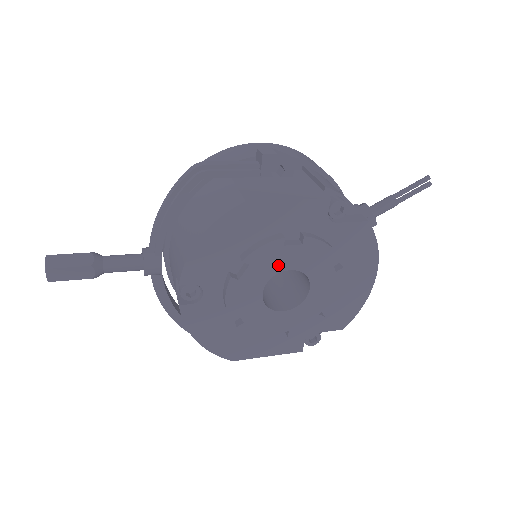
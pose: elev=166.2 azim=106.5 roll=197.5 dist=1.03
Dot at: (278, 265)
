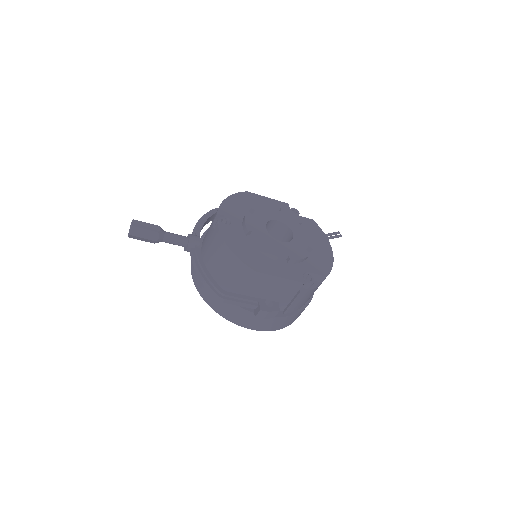
Dot at: (271, 216)
